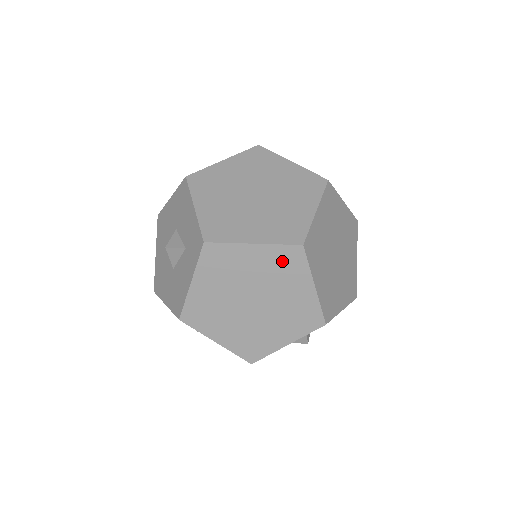
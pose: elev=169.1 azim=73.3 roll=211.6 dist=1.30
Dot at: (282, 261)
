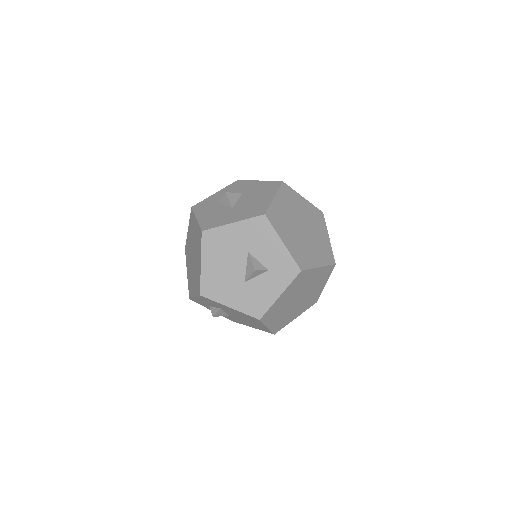
Dot at: (323, 274)
